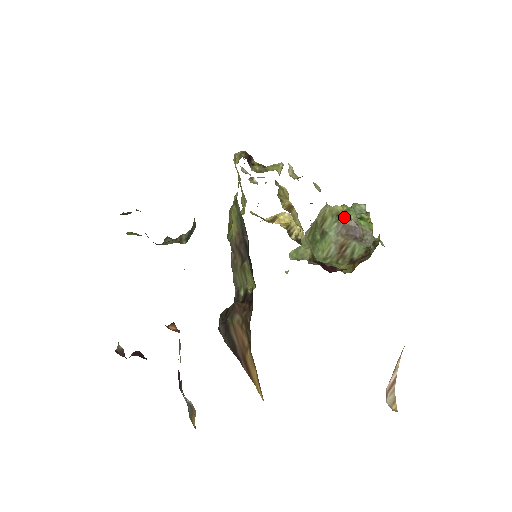
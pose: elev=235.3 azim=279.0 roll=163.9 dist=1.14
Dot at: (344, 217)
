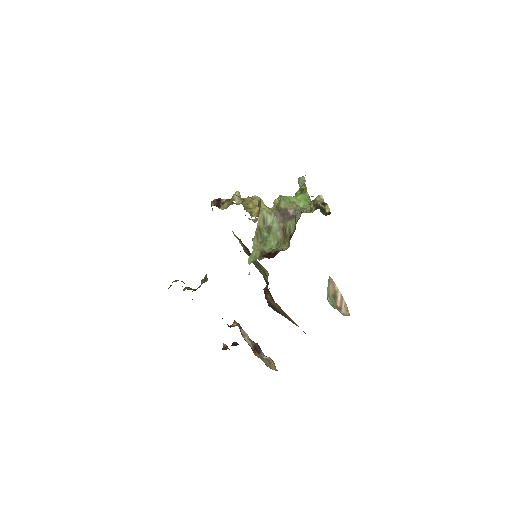
Dot at: (278, 208)
